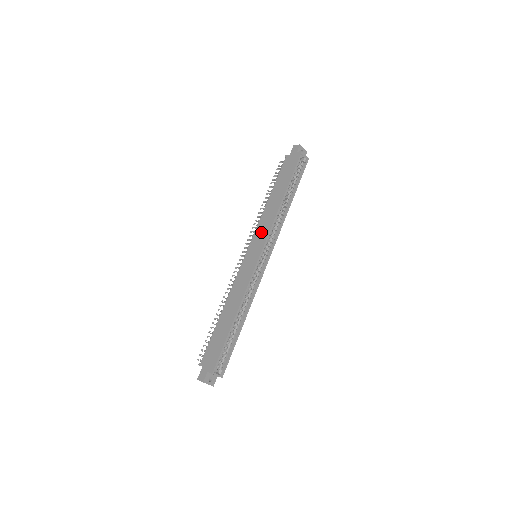
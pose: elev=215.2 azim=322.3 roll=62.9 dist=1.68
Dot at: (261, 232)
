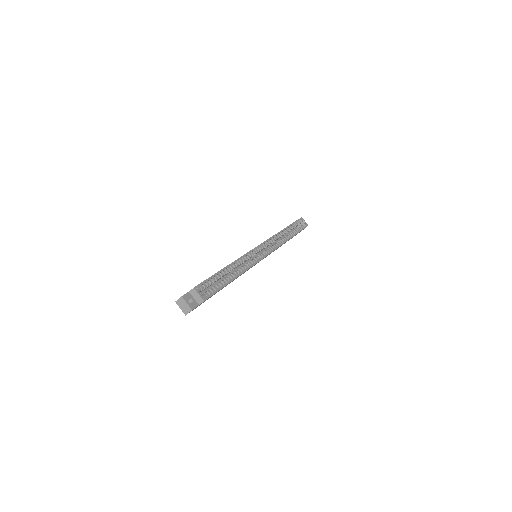
Dot at: occluded
